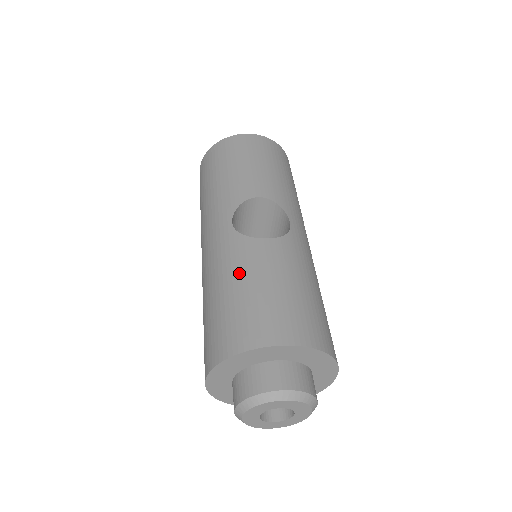
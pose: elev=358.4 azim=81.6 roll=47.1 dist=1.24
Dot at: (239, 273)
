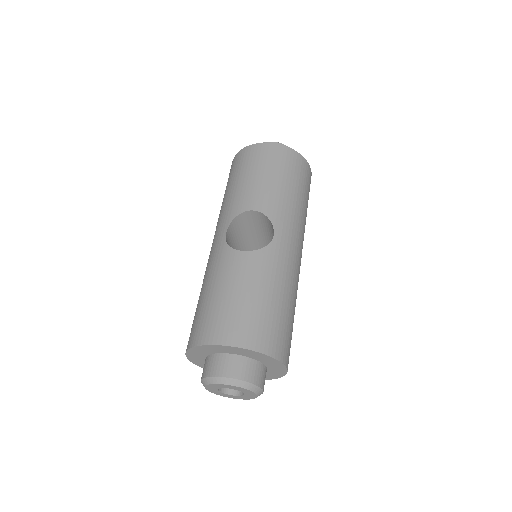
Dot at: (216, 280)
